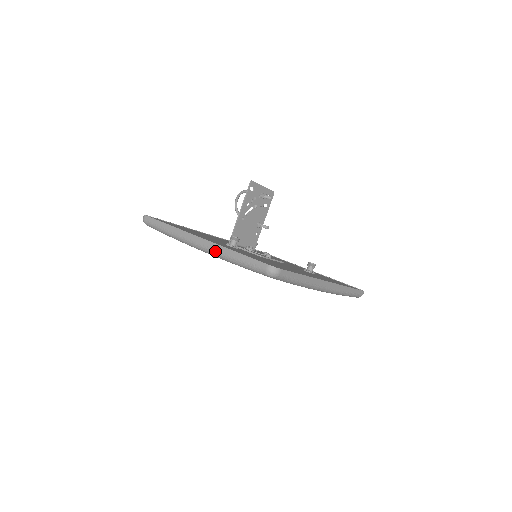
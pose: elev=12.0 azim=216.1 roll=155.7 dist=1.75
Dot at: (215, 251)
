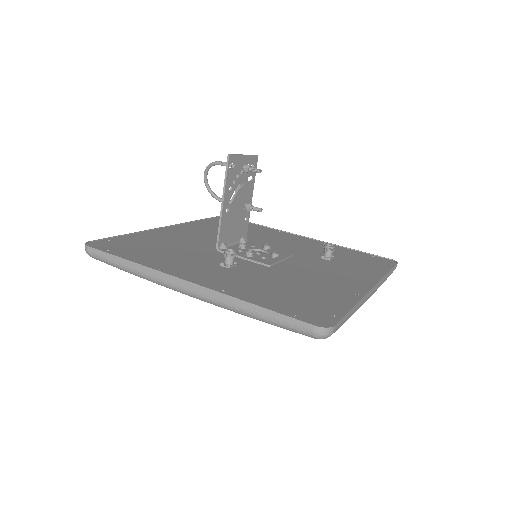
Dot at: (219, 303)
